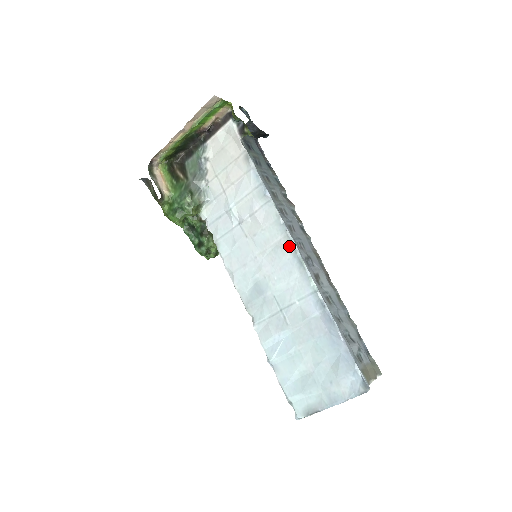
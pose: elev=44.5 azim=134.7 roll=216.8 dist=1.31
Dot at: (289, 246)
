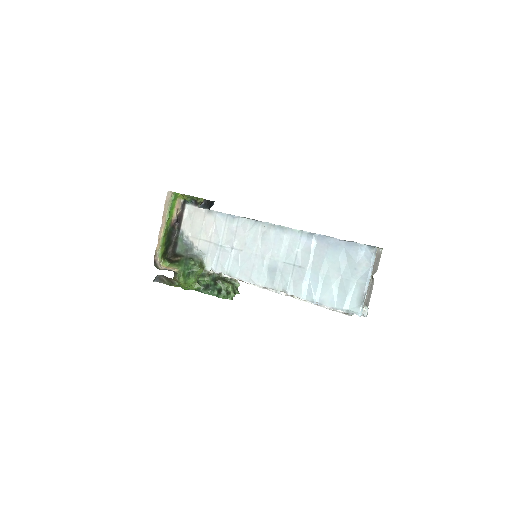
Dot at: (268, 228)
